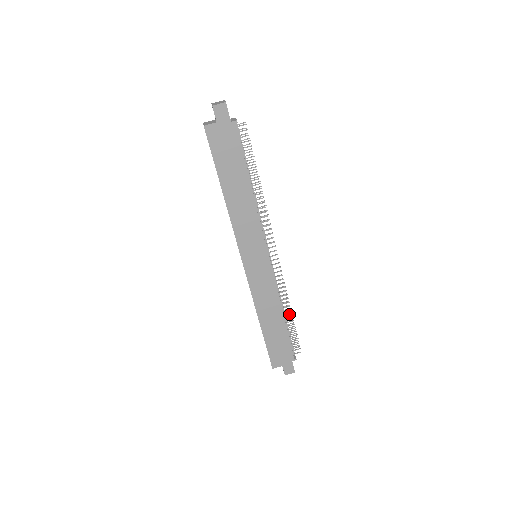
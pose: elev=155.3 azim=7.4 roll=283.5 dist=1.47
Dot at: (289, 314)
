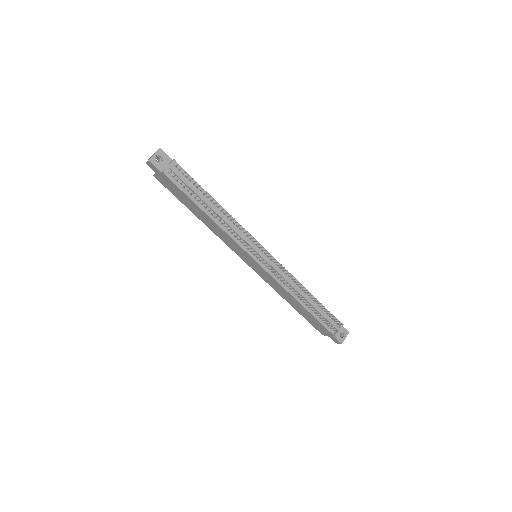
Dot at: (307, 302)
